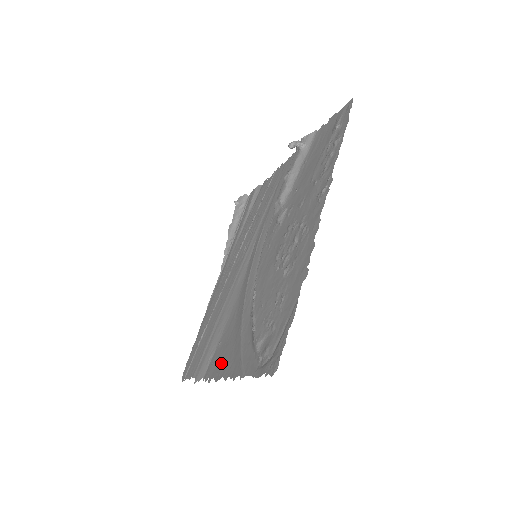
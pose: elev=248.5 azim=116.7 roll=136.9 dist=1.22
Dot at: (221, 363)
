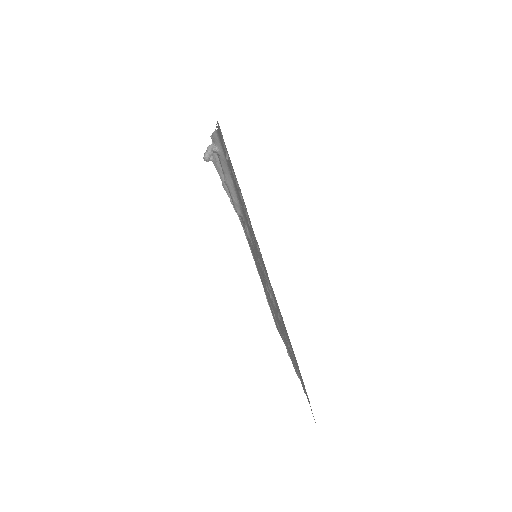
Dot at: occluded
